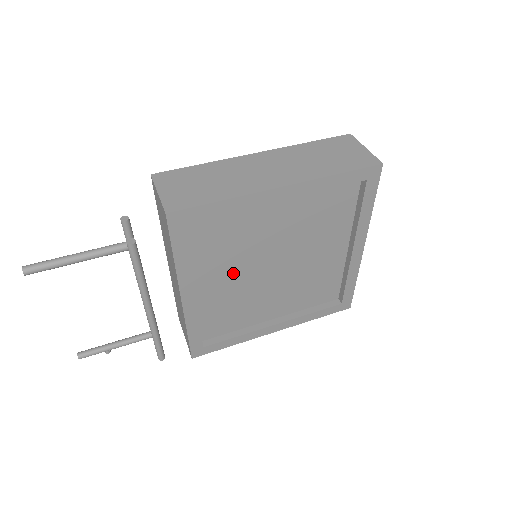
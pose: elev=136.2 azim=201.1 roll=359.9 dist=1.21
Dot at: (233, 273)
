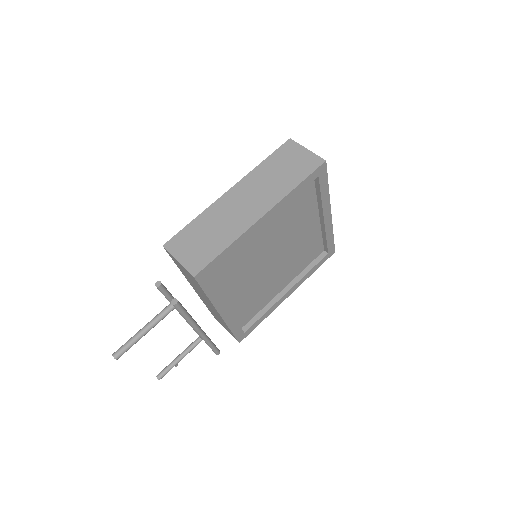
Dot at: (247, 279)
